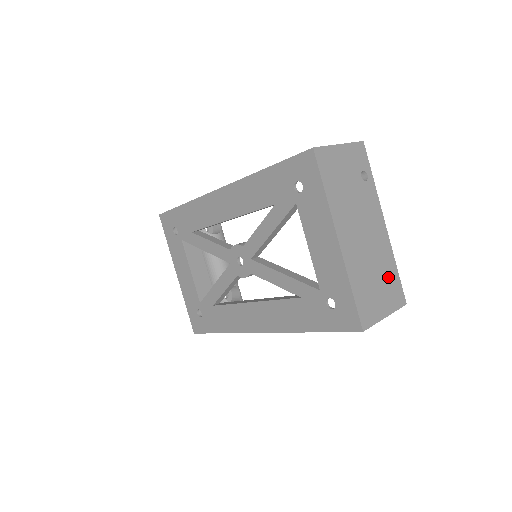
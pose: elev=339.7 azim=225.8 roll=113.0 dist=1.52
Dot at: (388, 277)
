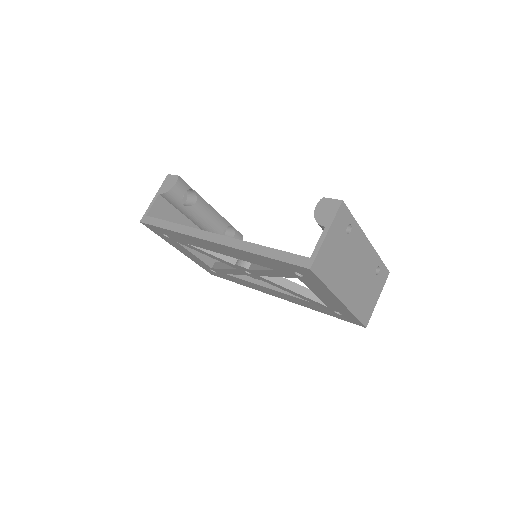
Dot at: occluded
